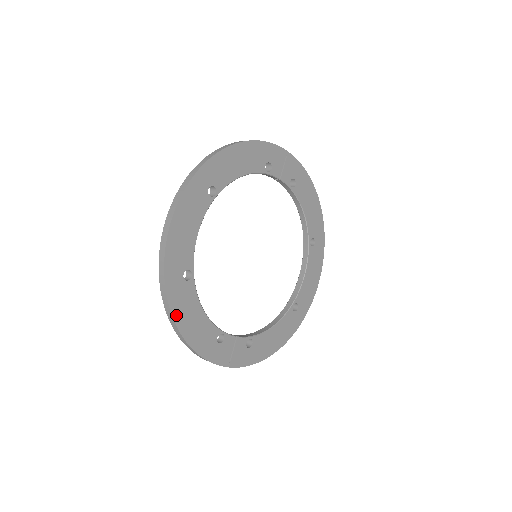
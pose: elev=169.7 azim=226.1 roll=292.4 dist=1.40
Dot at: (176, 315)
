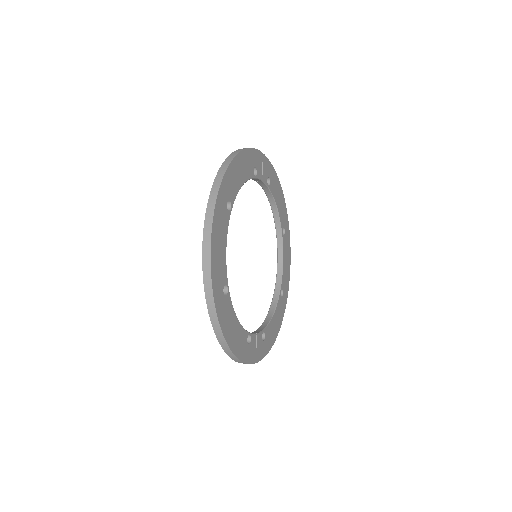
Dot at: (224, 330)
